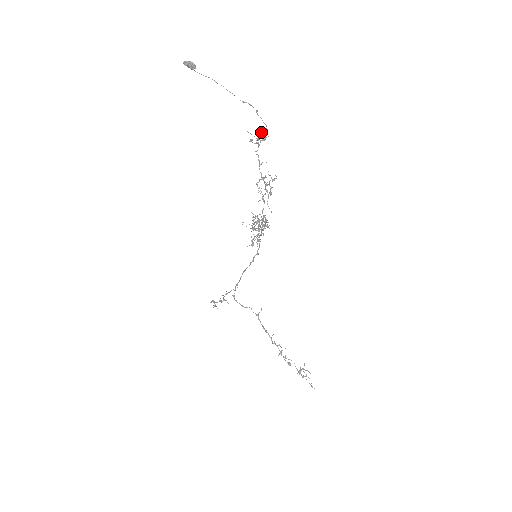
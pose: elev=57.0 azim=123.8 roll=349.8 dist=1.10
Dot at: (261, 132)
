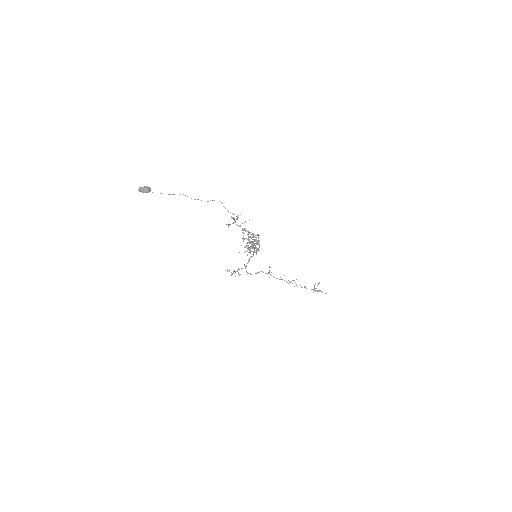
Dot at: (234, 218)
